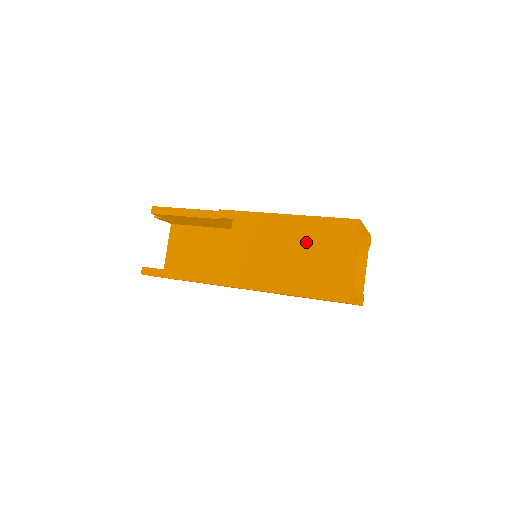
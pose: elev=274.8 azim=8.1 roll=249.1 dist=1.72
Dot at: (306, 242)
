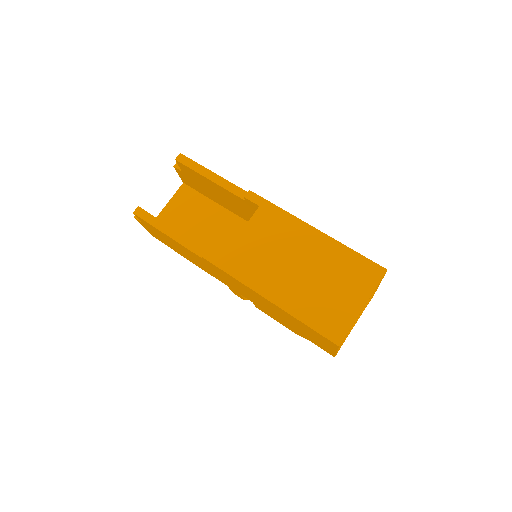
Dot at: (323, 265)
